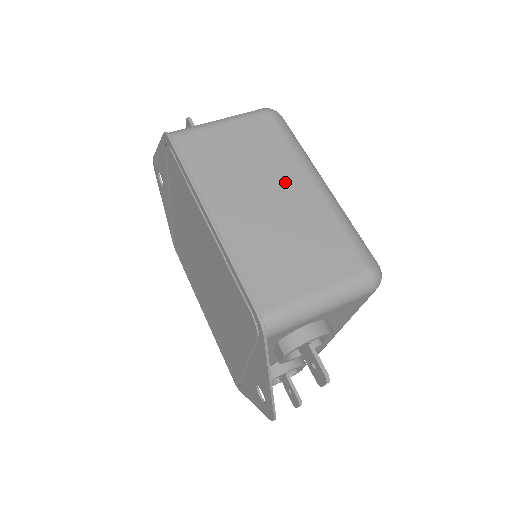
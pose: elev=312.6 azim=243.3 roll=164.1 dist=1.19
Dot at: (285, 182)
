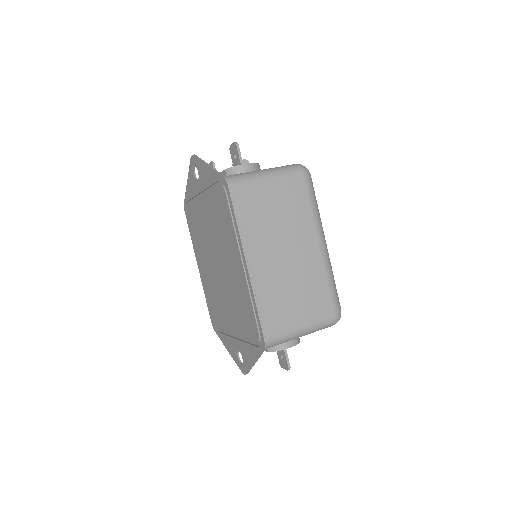
Dot at: (301, 241)
